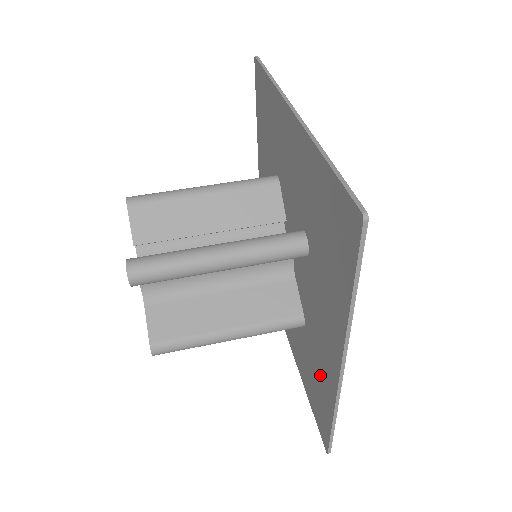
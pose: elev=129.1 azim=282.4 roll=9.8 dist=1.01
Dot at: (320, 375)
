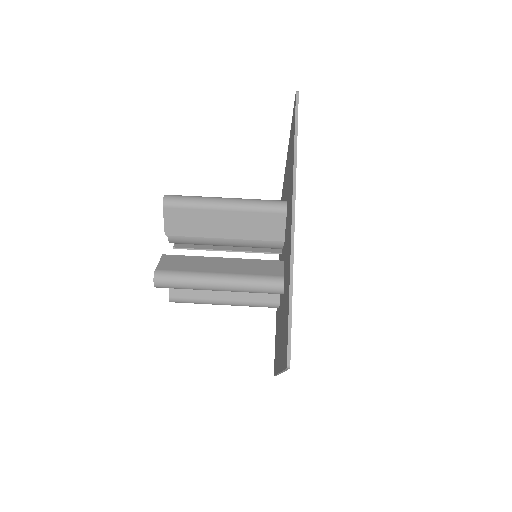
Dot at: (277, 346)
